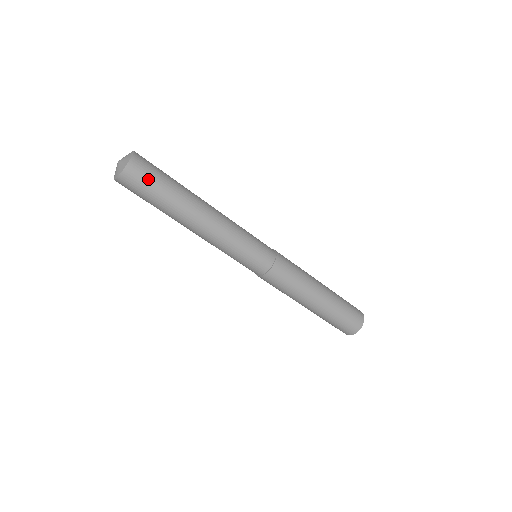
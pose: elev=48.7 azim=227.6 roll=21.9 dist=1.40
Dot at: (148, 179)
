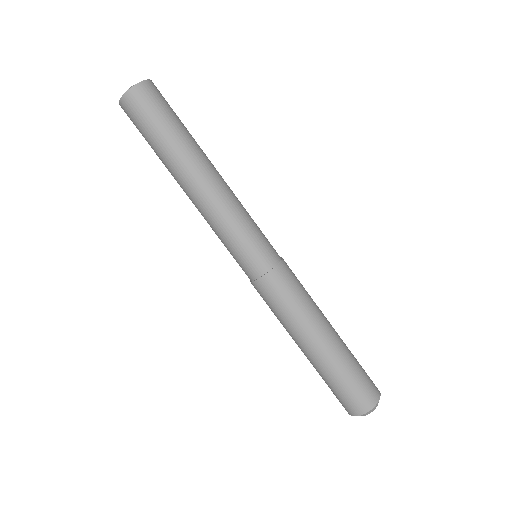
Dot at: (164, 104)
